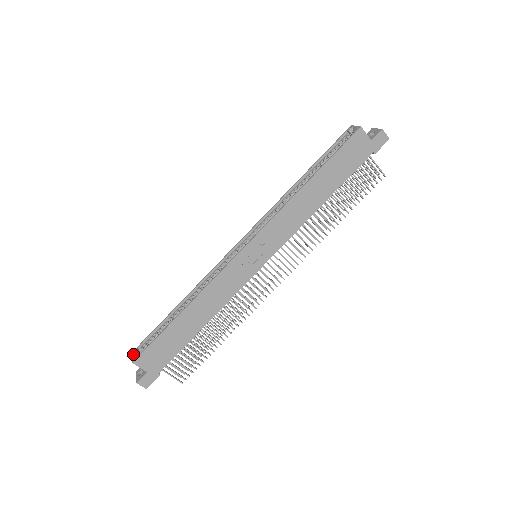
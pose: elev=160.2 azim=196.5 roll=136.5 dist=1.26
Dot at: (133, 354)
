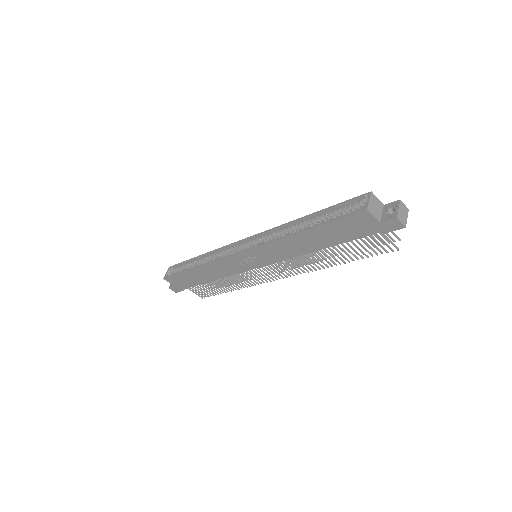
Dot at: (168, 270)
